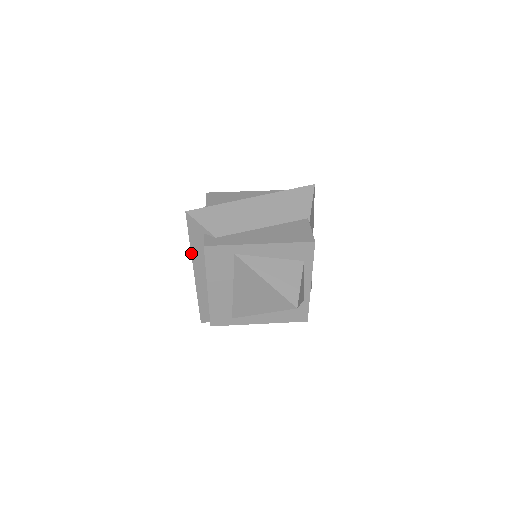
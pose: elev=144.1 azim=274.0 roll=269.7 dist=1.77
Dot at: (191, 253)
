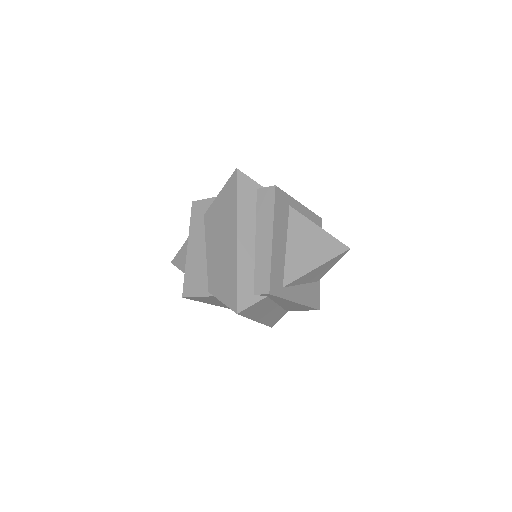
Dot at: (237, 214)
